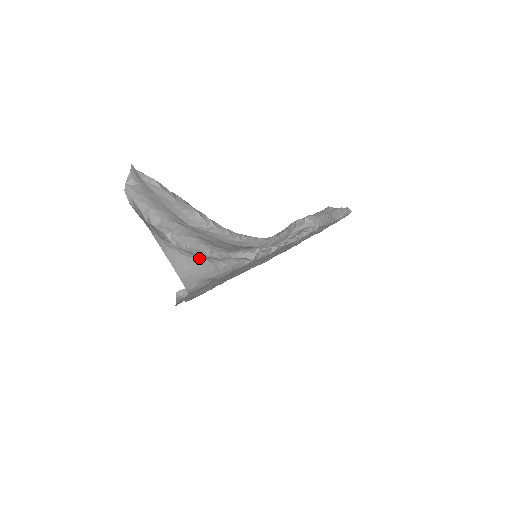
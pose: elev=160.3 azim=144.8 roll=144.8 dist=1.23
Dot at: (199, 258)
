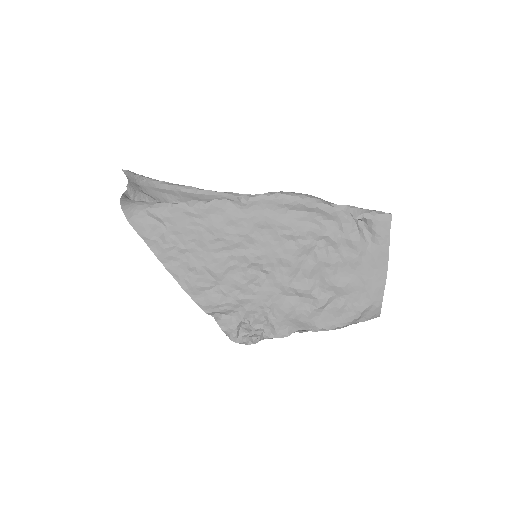
Dot at: (140, 201)
